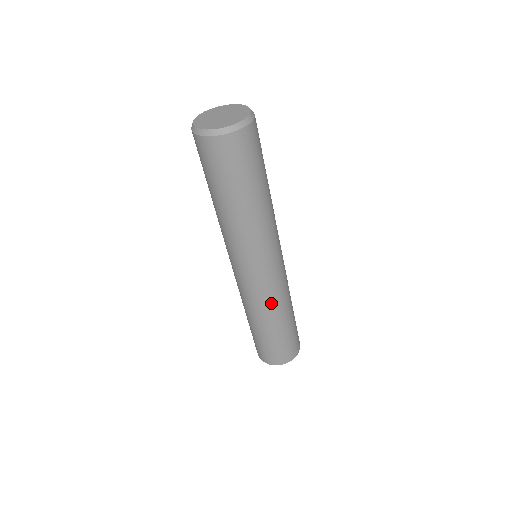
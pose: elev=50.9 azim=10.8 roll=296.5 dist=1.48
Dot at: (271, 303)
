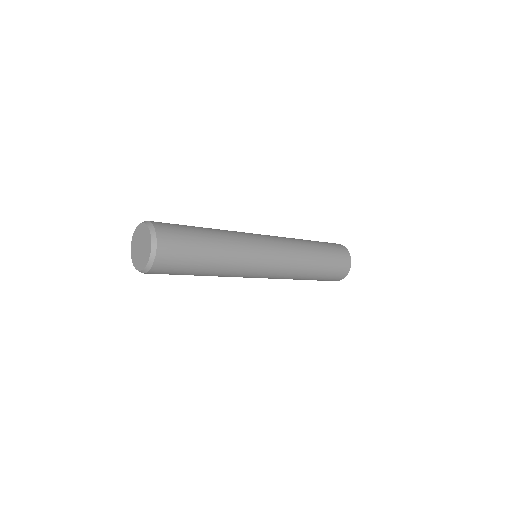
Dot at: occluded
